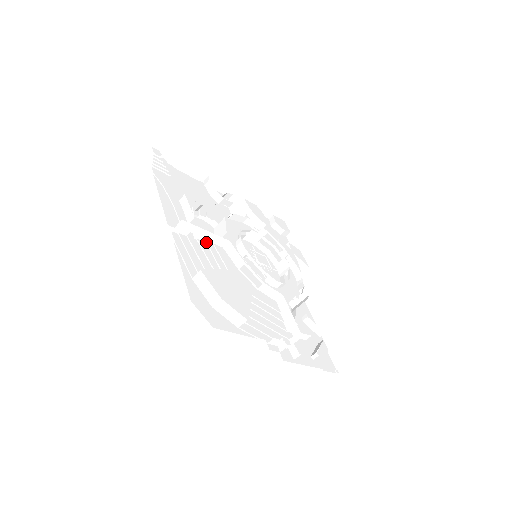
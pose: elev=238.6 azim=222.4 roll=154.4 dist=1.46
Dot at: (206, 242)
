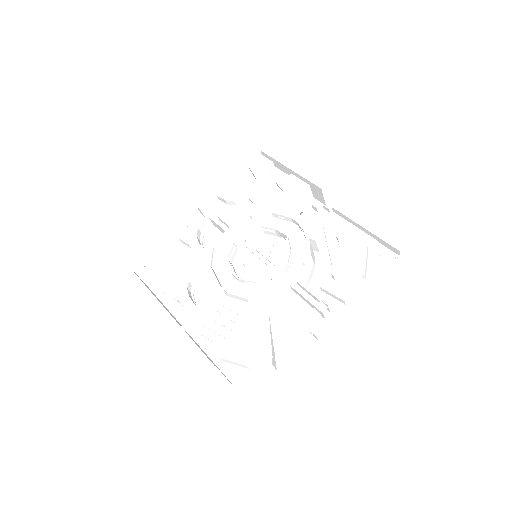
Dot at: (214, 309)
